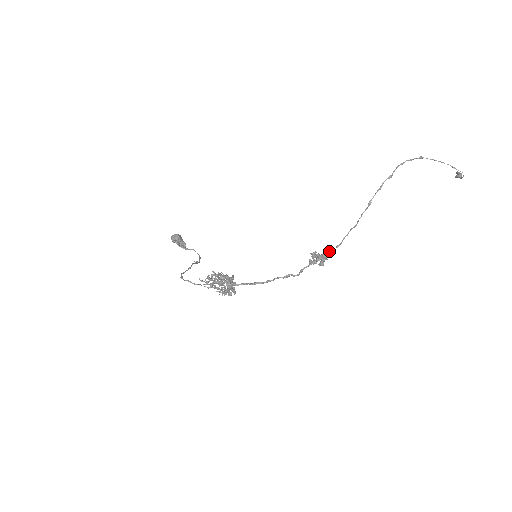
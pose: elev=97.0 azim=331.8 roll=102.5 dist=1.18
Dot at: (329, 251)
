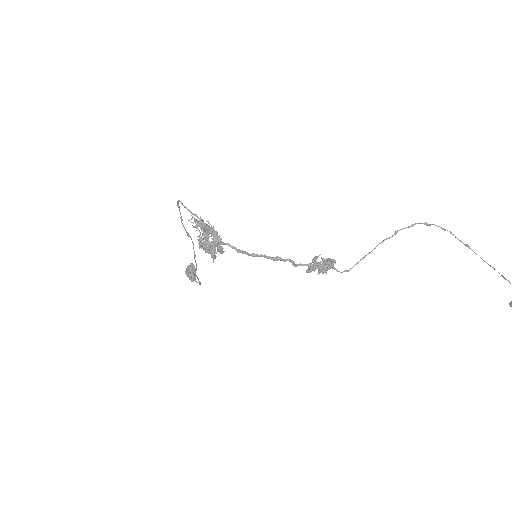
Dot at: occluded
